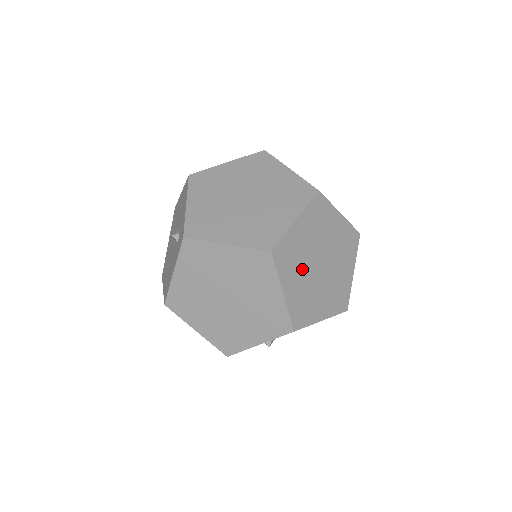
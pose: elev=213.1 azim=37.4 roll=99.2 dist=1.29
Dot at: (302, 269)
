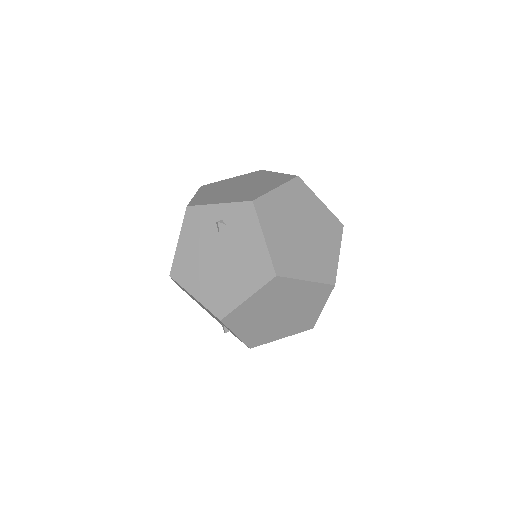
Dot at: occluded
